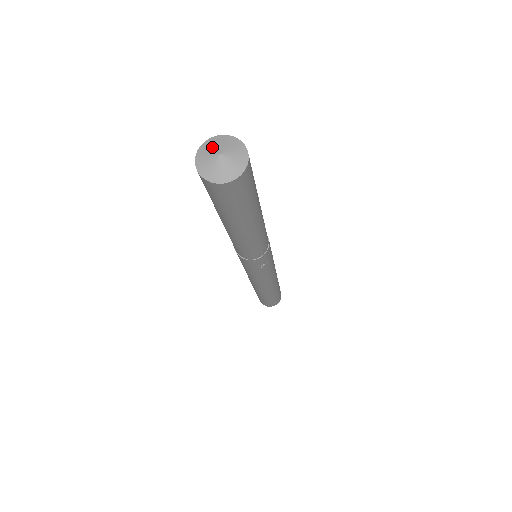
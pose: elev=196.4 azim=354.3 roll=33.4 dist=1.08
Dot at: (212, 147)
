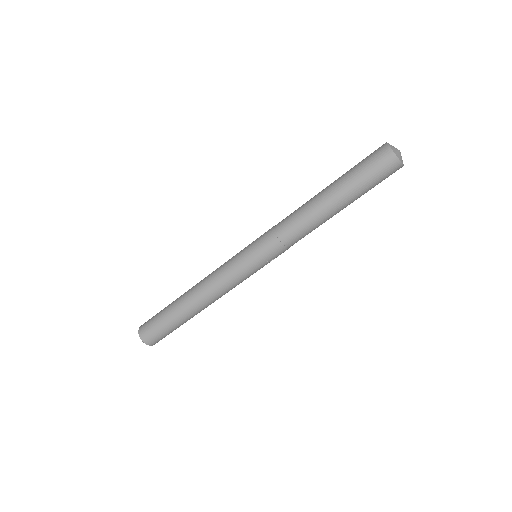
Dot at: occluded
